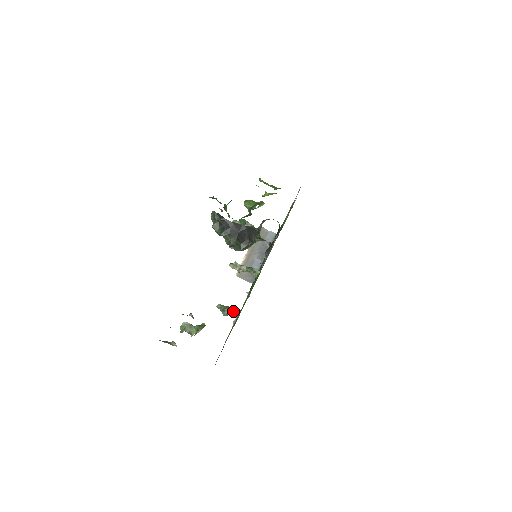
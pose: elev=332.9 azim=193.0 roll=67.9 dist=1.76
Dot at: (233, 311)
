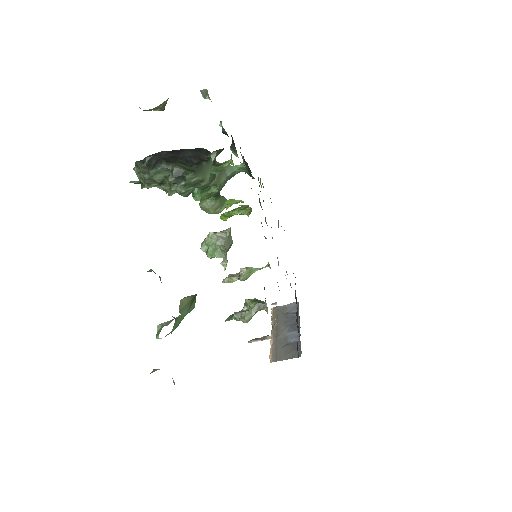
Dot at: (253, 301)
